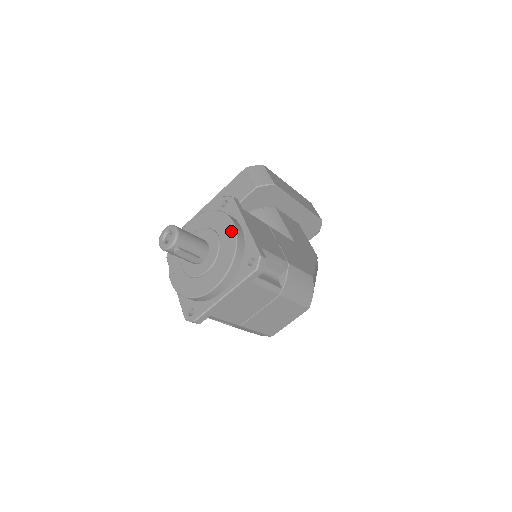
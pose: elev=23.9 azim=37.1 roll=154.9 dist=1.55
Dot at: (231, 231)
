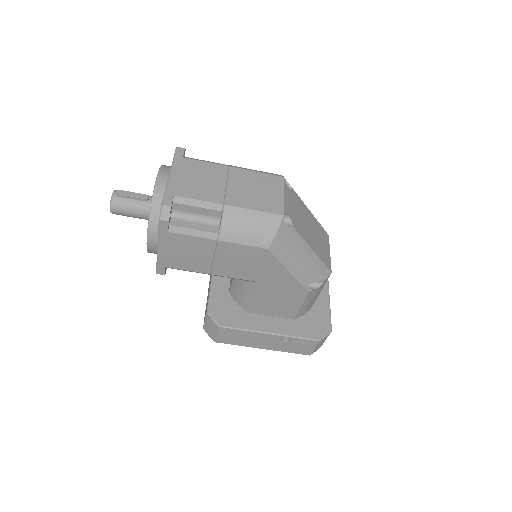
Dot at: occluded
